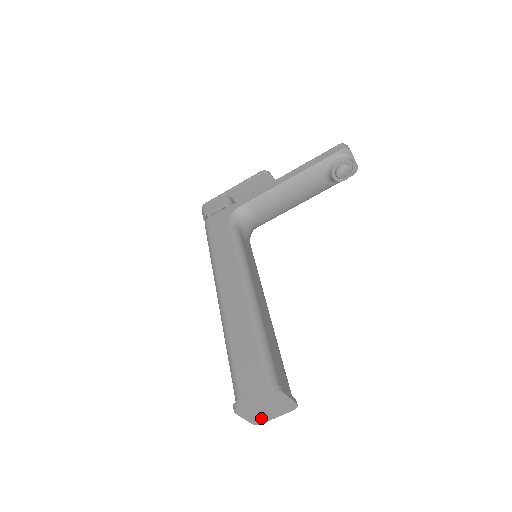
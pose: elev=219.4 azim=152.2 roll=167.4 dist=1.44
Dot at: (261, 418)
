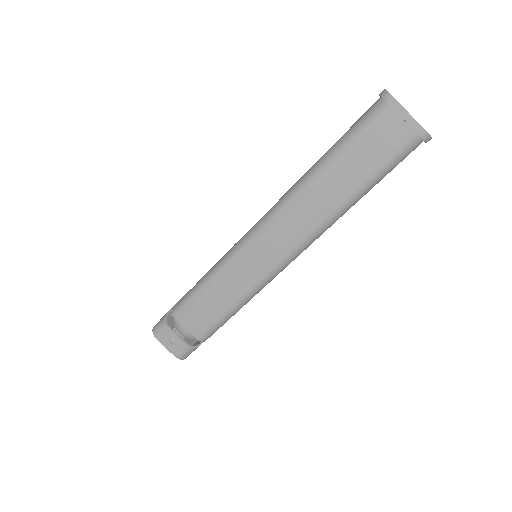
Dot at: occluded
